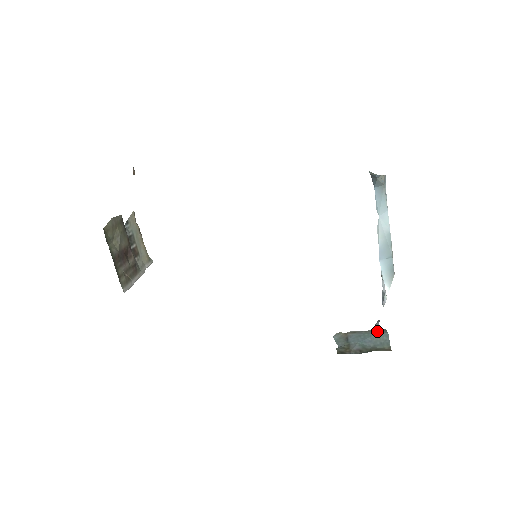
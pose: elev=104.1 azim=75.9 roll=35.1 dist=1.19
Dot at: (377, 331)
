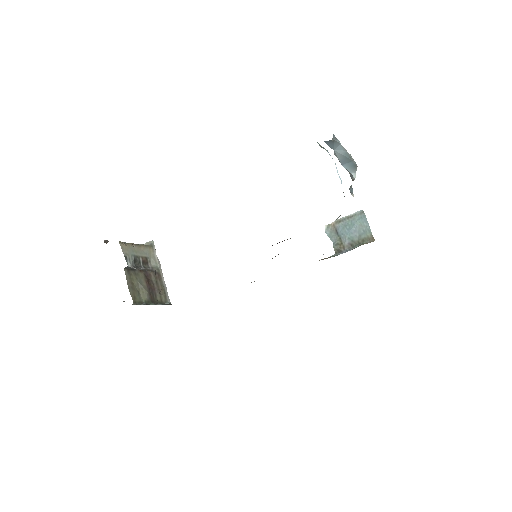
Dot at: (357, 216)
